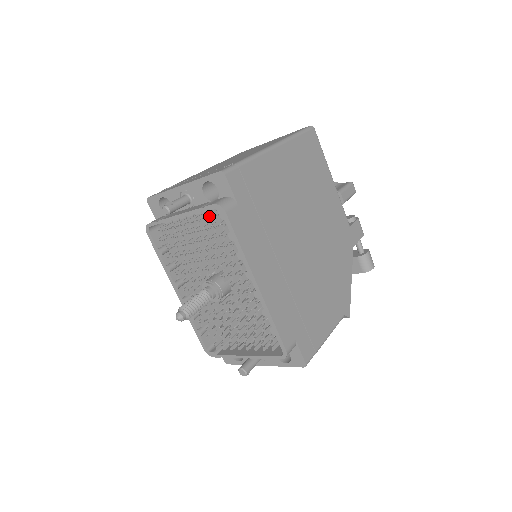
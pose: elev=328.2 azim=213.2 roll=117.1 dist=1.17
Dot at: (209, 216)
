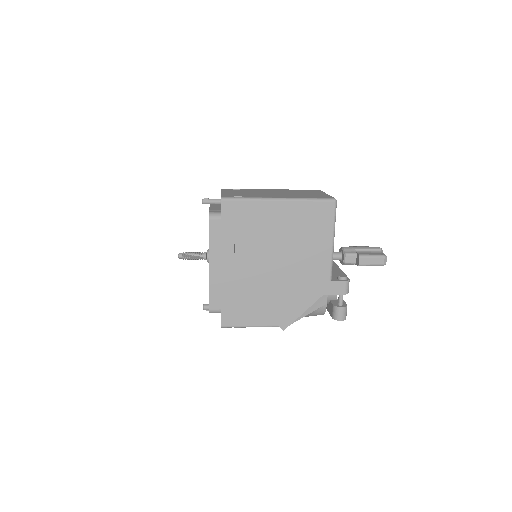
Dot at: occluded
